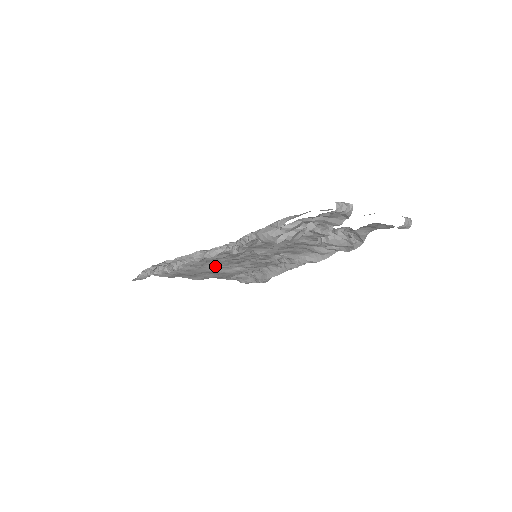
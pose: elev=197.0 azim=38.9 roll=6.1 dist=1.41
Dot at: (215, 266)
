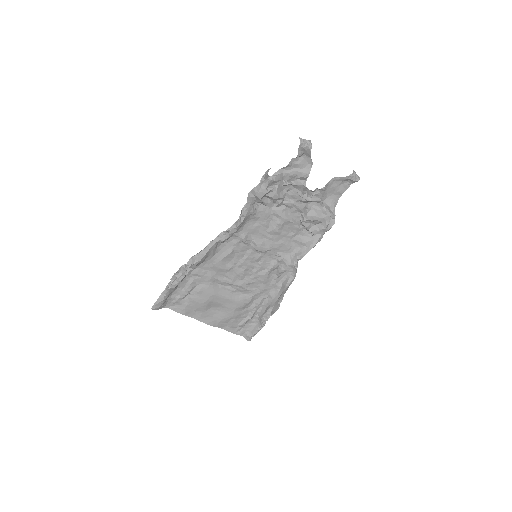
Dot at: (223, 288)
